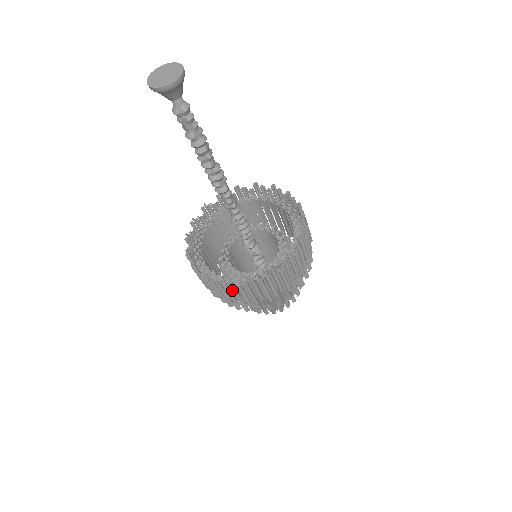
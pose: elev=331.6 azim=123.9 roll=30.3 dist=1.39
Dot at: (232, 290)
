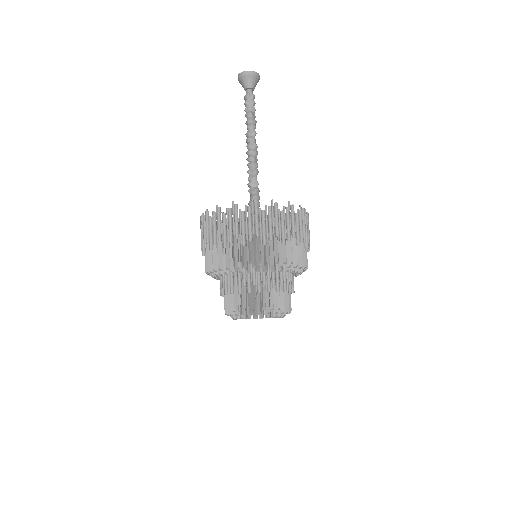
Dot at: (256, 213)
